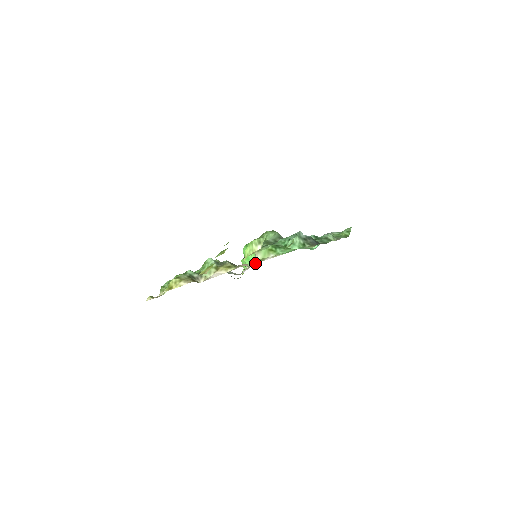
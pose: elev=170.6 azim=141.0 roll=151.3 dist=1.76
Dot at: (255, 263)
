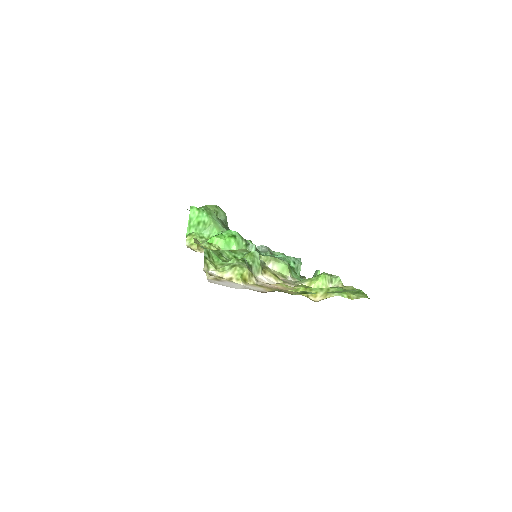
Dot at: (281, 278)
